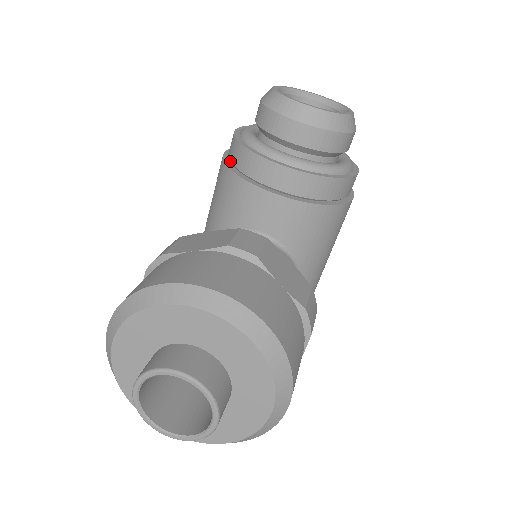
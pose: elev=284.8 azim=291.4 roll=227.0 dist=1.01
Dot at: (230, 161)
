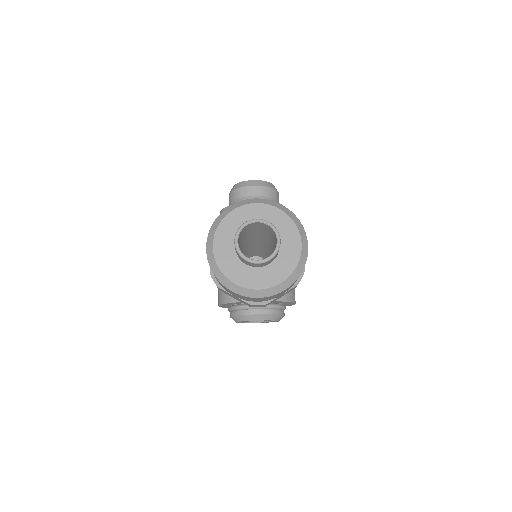
Dot at: occluded
